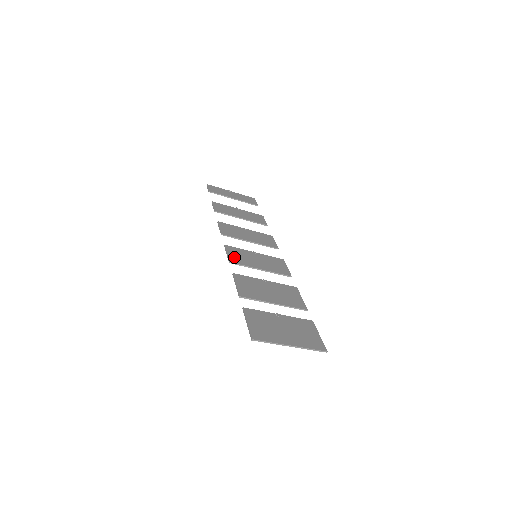
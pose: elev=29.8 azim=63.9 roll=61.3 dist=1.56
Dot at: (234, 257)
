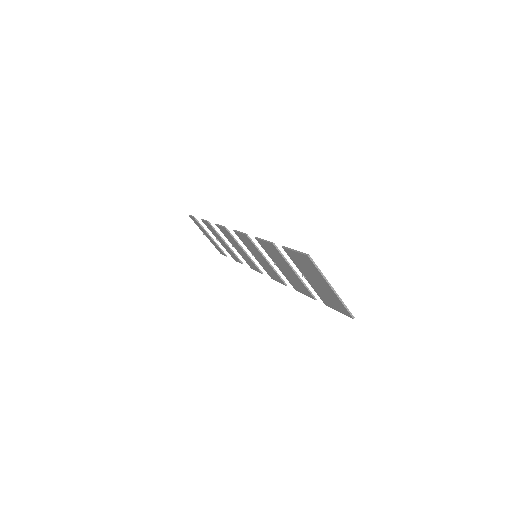
Dot at: occluded
